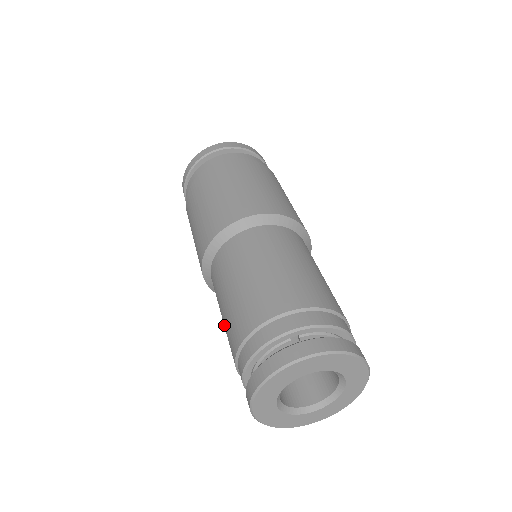
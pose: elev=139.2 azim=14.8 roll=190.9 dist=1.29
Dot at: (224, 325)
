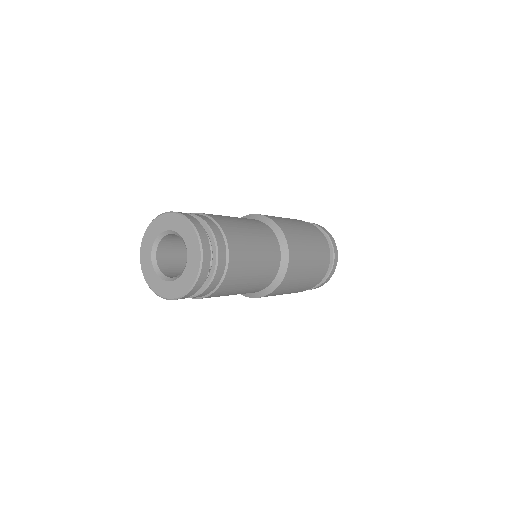
Dot at: occluded
